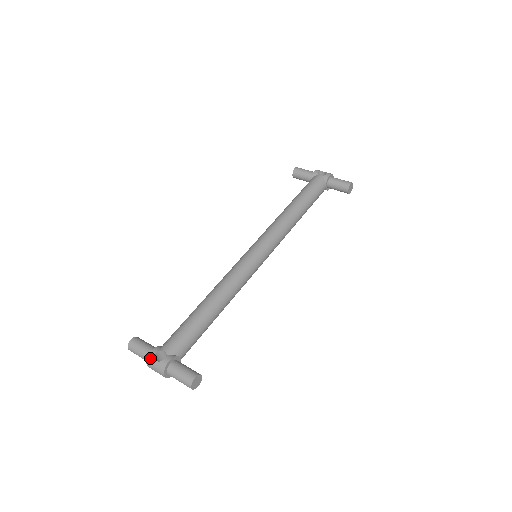
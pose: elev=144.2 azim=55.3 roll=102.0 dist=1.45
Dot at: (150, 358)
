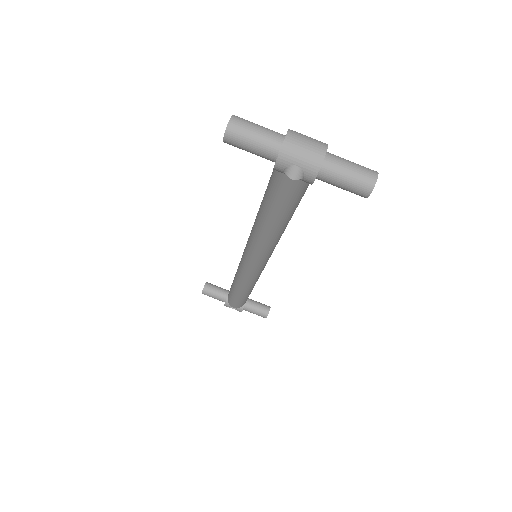
Dot at: (226, 306)
